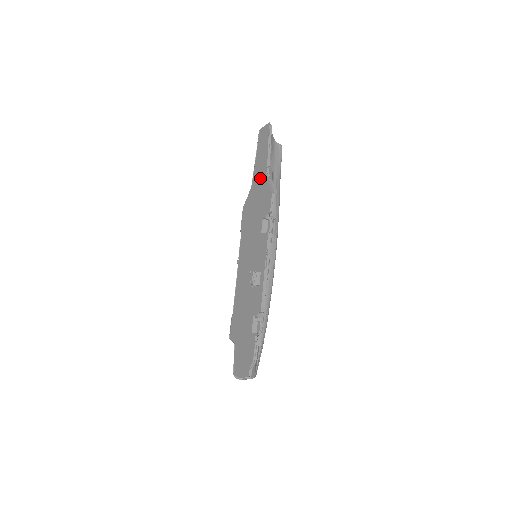
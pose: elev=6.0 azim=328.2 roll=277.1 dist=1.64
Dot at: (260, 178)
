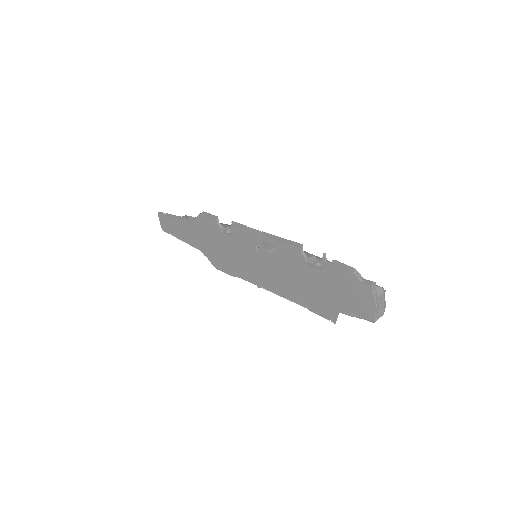
Dot at: (192, 233)
